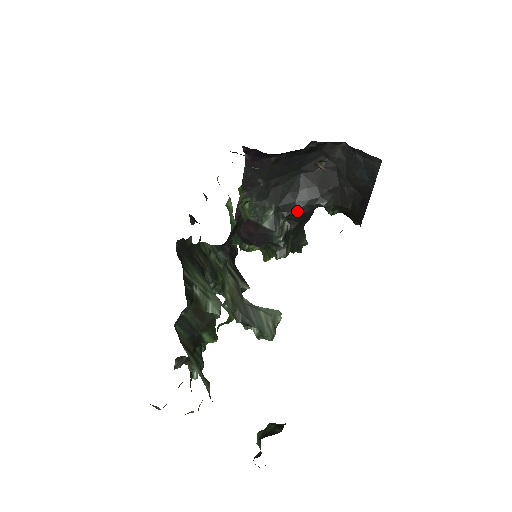
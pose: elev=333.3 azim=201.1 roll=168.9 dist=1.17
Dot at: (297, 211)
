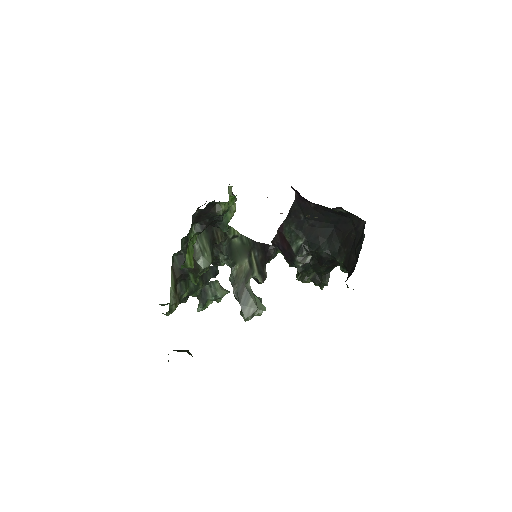
Dot at: (318, 252)
